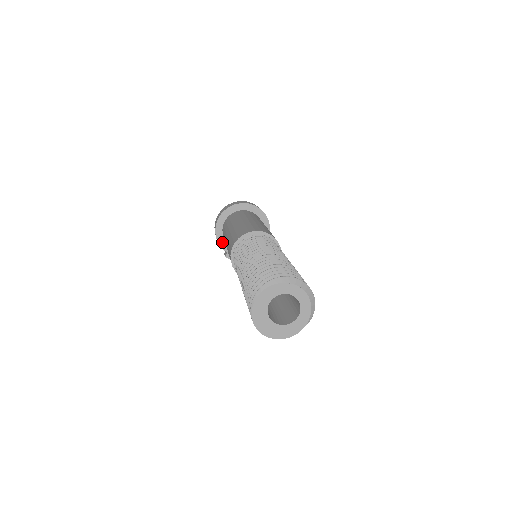
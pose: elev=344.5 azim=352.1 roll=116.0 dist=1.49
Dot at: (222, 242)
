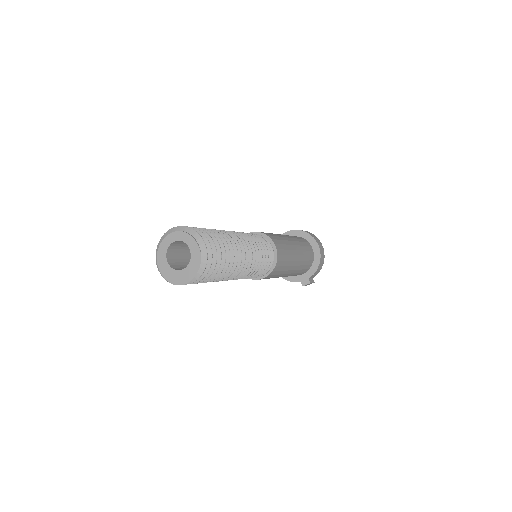
Dot at: (290, 278)
